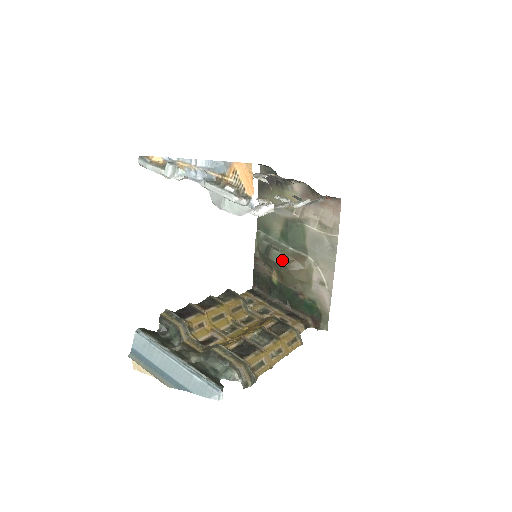
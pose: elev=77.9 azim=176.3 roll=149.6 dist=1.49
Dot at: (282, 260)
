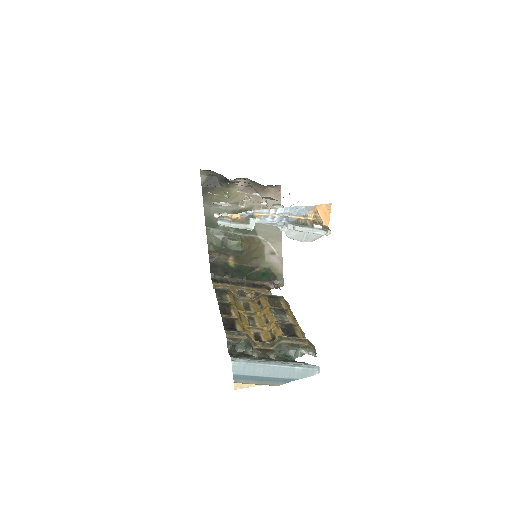
Dot at: (241, 247)
